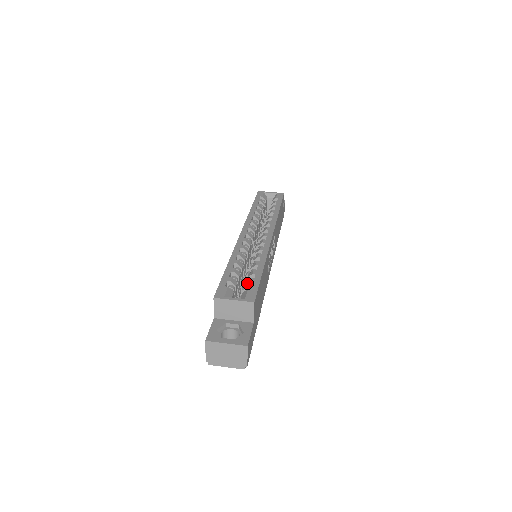
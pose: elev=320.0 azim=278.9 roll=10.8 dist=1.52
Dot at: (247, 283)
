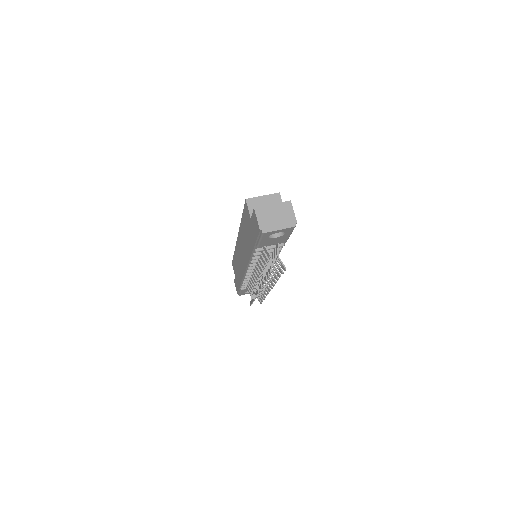
Dot at: occluded
